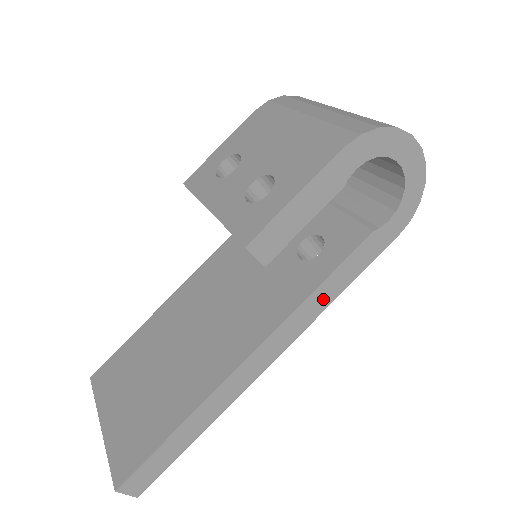
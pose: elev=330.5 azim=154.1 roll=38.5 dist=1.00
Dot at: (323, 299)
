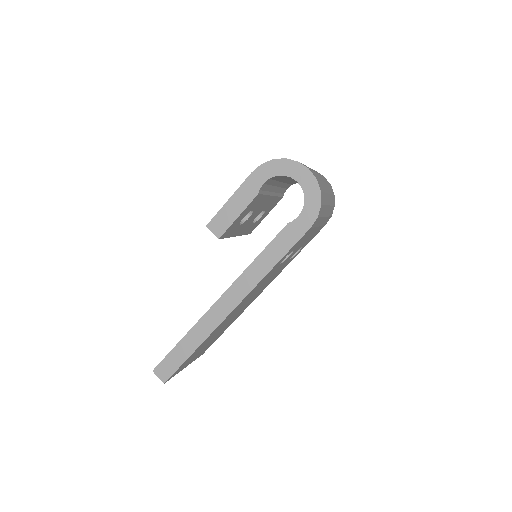
Dot at: (262, 268)
